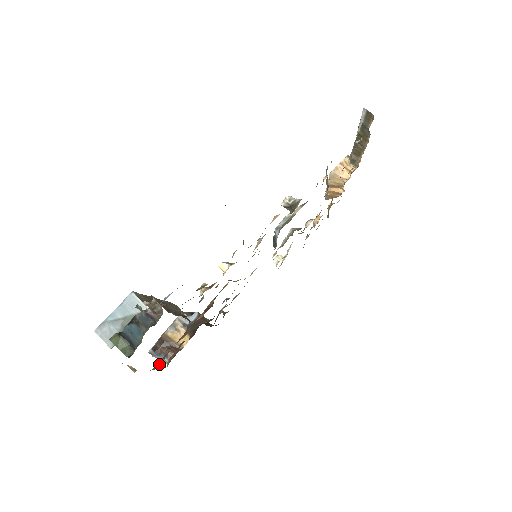
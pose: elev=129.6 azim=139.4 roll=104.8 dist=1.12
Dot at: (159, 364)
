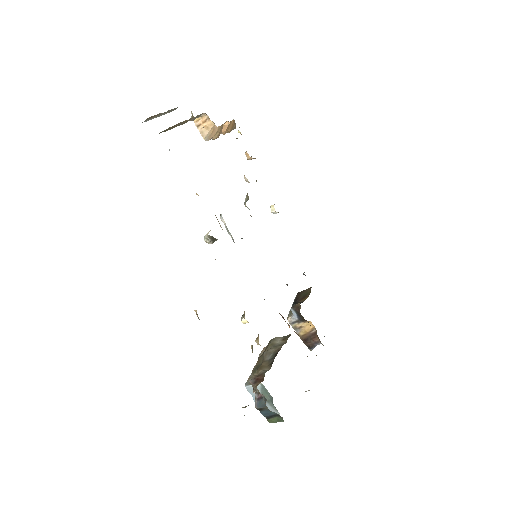
Dot at: occluded
